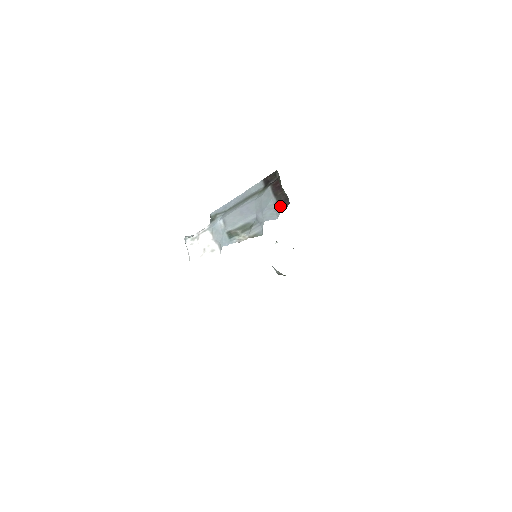
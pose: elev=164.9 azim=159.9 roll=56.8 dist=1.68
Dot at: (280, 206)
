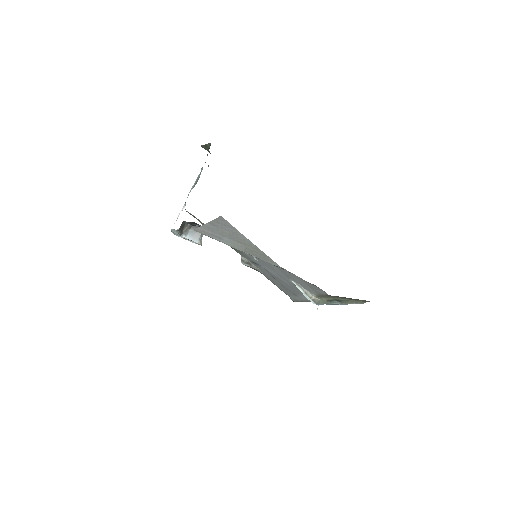
Dot at: occluded
